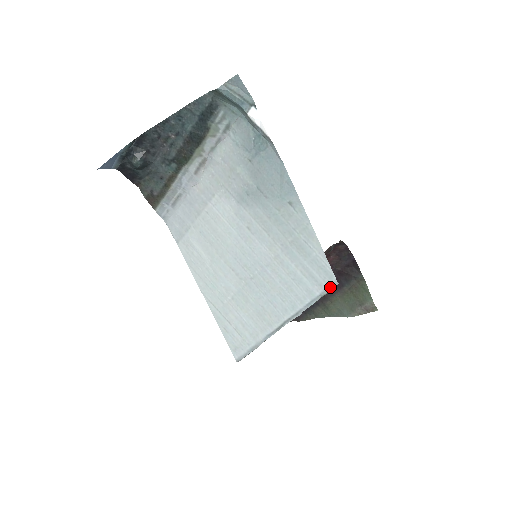
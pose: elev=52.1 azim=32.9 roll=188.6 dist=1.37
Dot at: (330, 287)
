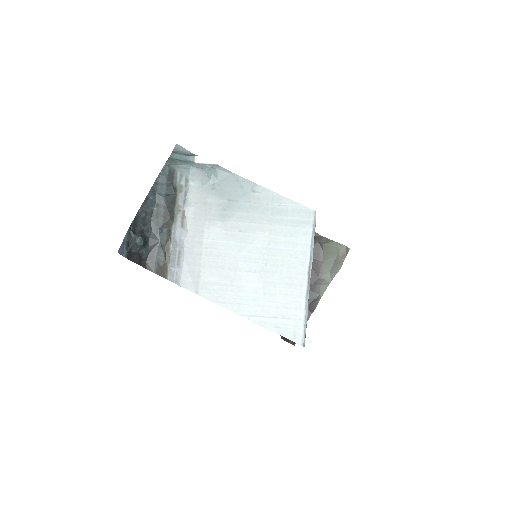
Dot at: (314, 218)
